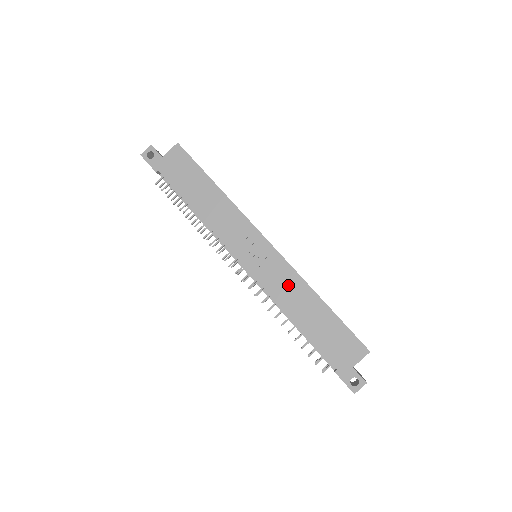
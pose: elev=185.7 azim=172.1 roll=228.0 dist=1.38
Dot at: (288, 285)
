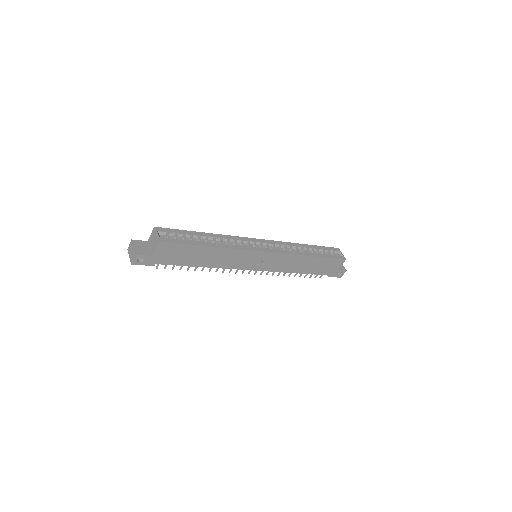
Dot at: (288, 262)
